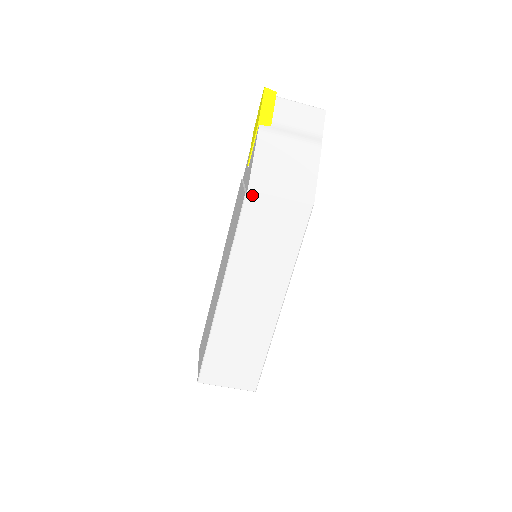
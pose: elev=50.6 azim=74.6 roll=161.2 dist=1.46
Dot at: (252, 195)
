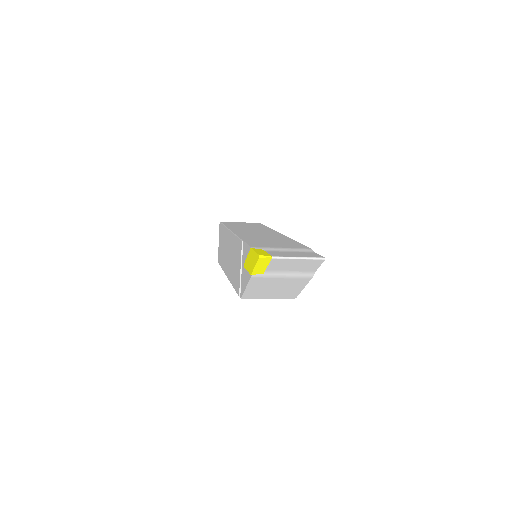
Dot at: occluded
